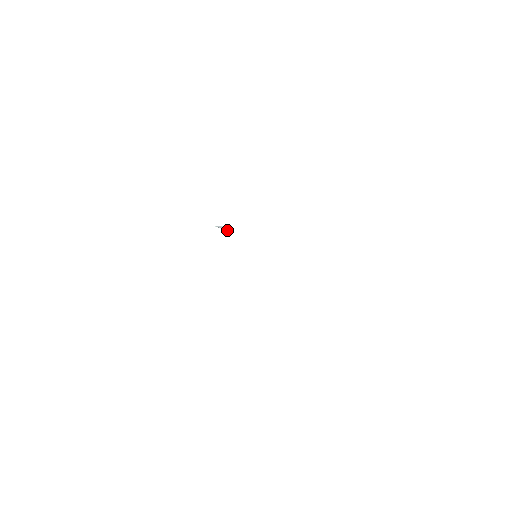
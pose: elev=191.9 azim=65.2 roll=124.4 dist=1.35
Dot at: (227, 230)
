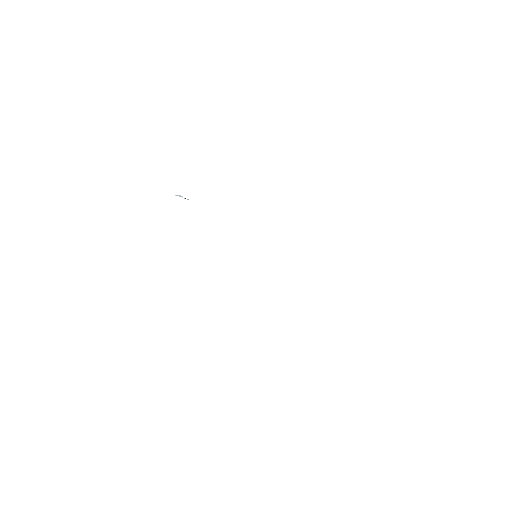
Dot at: occluded
